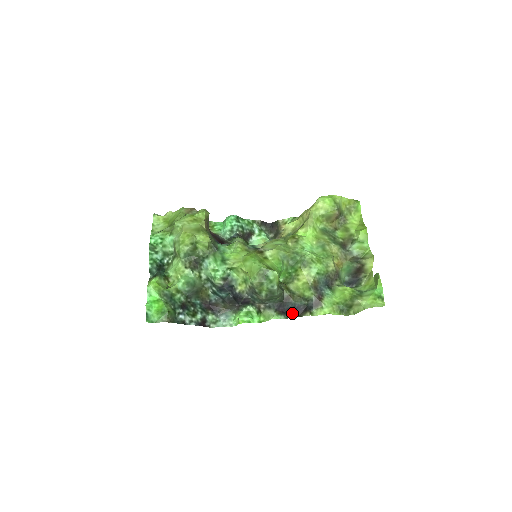
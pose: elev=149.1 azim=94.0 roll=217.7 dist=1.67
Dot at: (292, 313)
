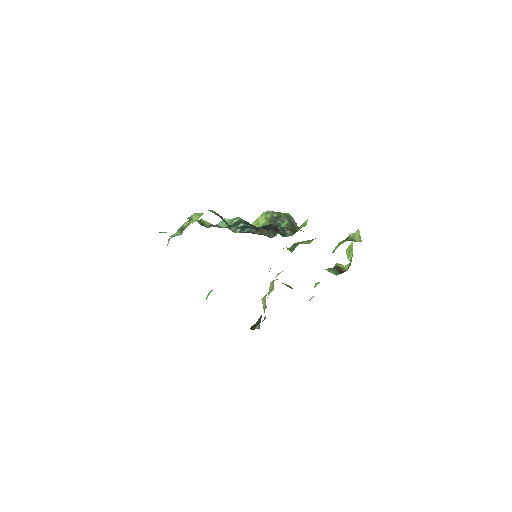
Dot at: occluded
